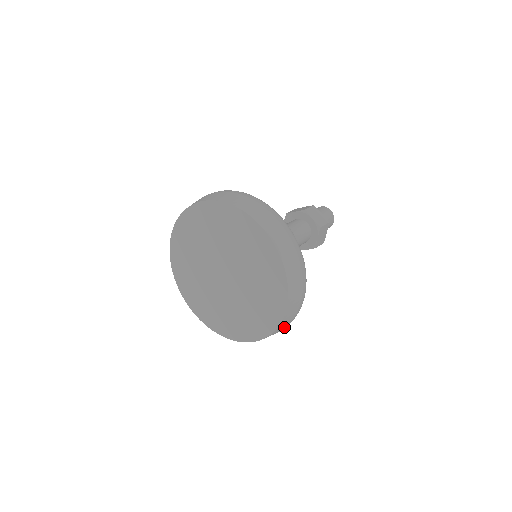
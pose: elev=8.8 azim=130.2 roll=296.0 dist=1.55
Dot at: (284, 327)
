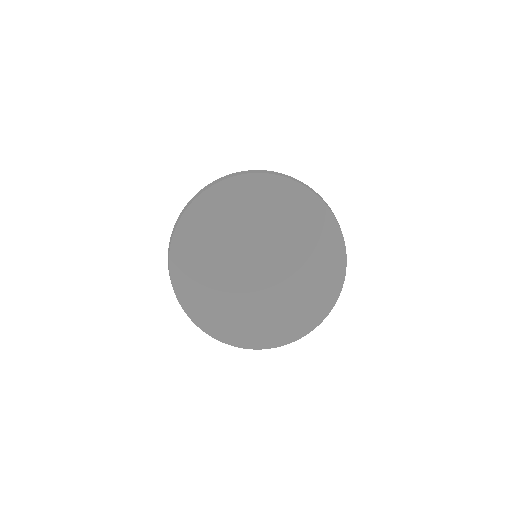
Dot at: occluded
